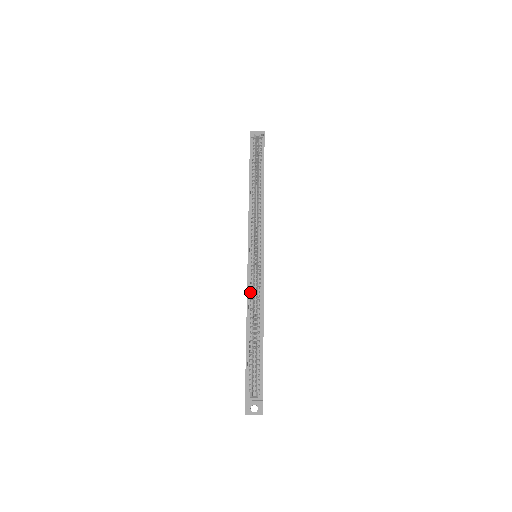
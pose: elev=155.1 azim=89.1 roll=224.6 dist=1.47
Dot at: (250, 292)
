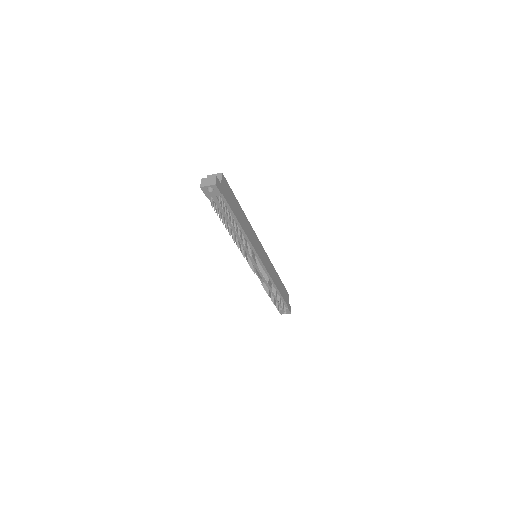
Dot at: occluded
